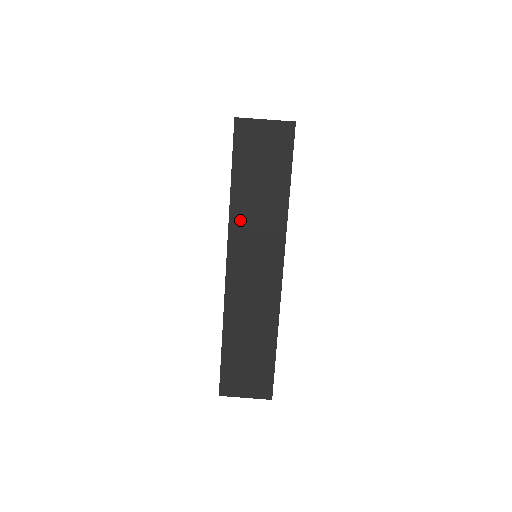
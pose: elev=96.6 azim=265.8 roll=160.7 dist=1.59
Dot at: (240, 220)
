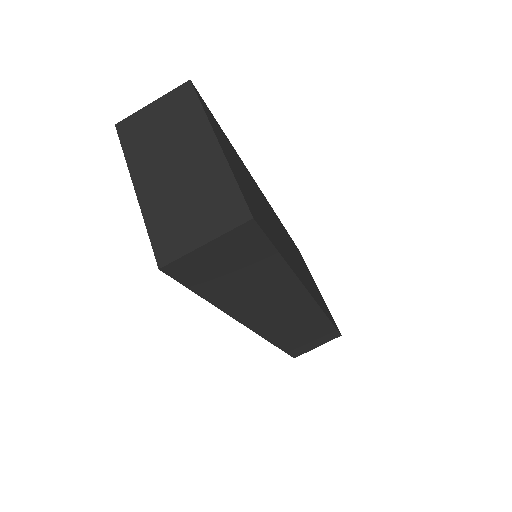
Dot at: (241, 308)
